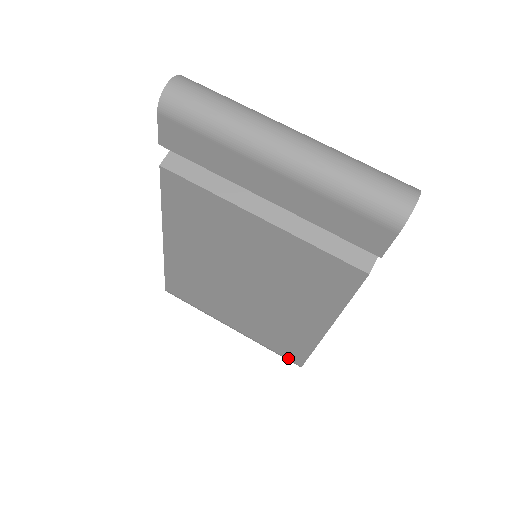
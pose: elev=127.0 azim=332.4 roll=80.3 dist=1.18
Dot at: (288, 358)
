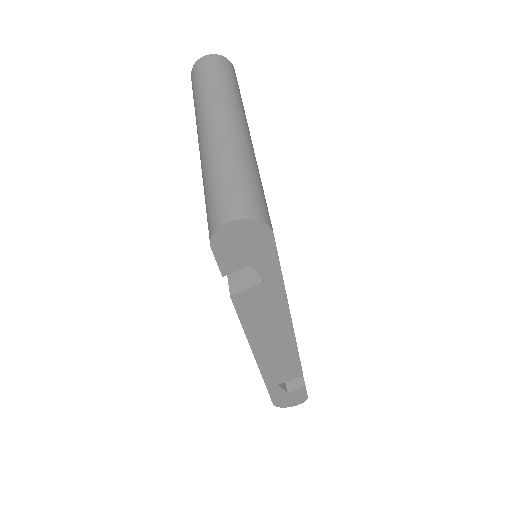
Dot at: occluded
